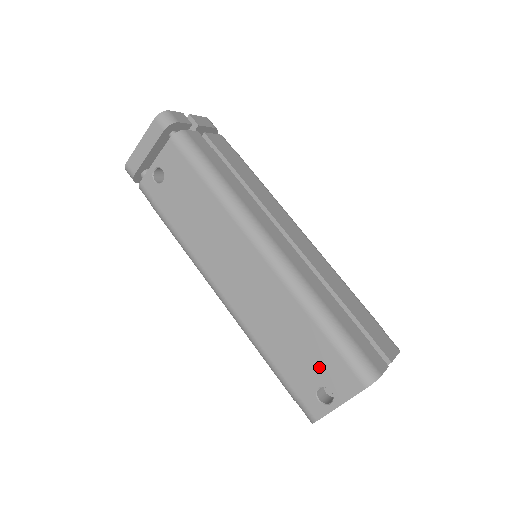
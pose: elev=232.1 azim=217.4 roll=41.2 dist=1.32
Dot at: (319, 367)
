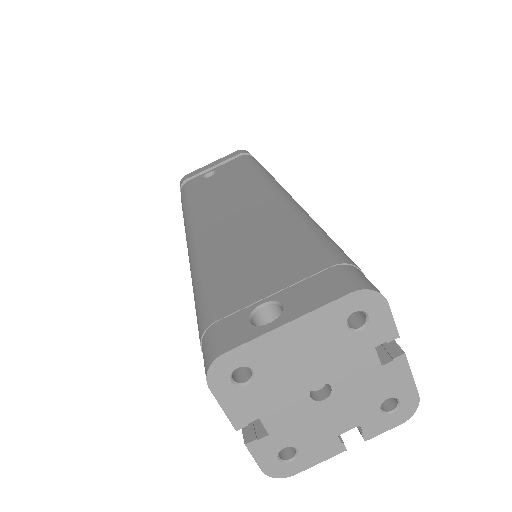
Dot at: (281, 277)
